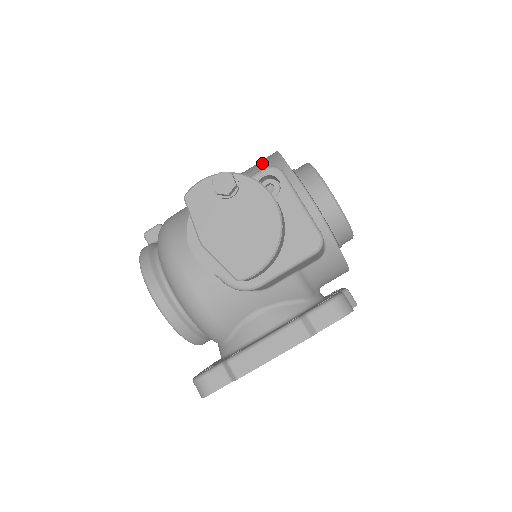
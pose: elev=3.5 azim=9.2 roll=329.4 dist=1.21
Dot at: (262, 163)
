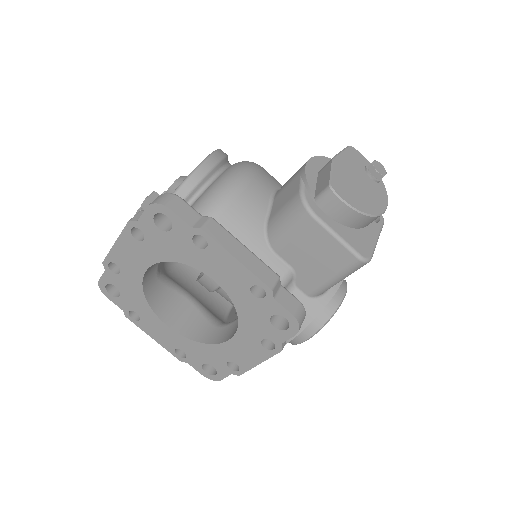
Dot at: occluded
